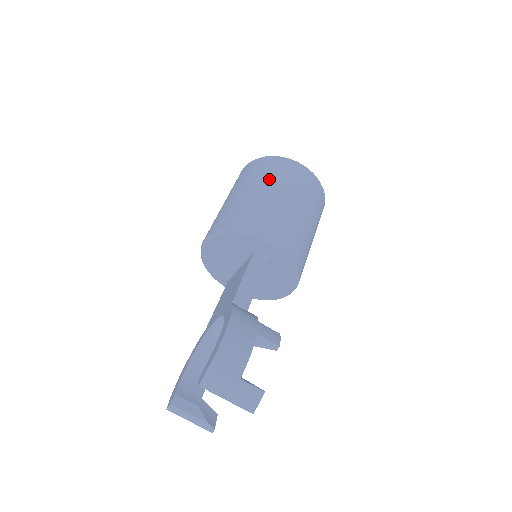
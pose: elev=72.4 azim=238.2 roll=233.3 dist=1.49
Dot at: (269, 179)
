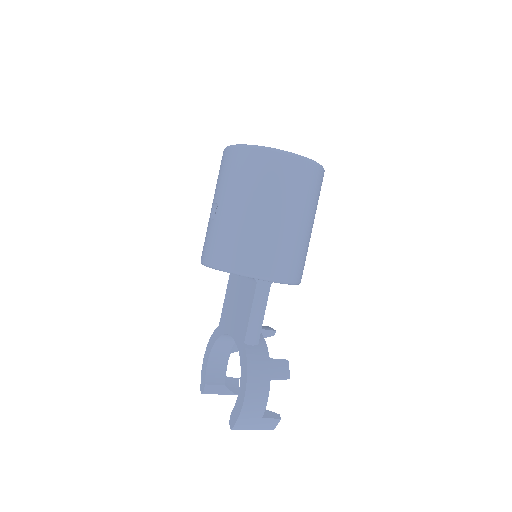
Dot at: (264, 193)
